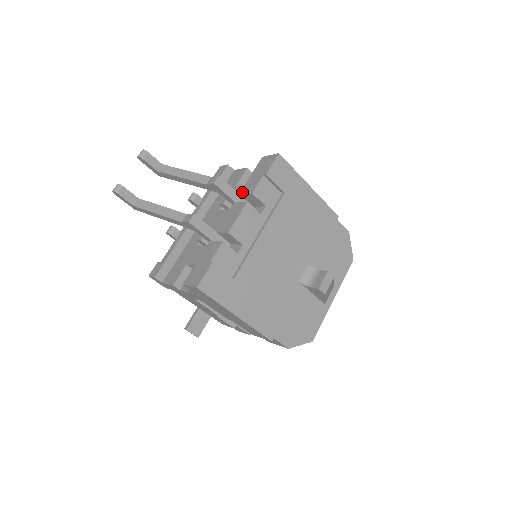
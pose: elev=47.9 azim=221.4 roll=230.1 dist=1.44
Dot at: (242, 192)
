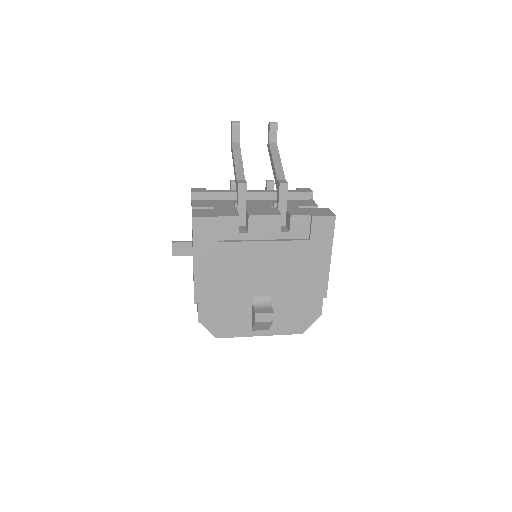
Dot at: (289, 209)
